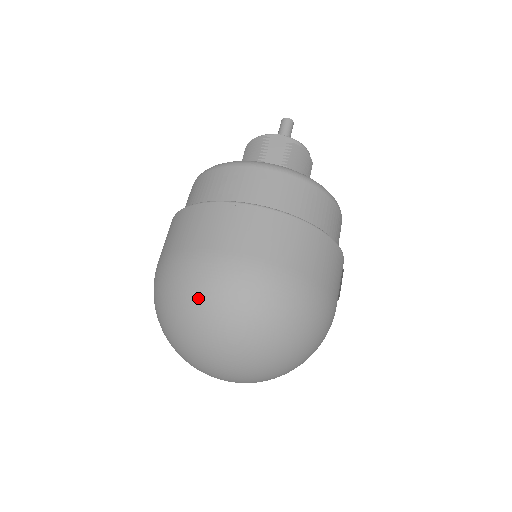
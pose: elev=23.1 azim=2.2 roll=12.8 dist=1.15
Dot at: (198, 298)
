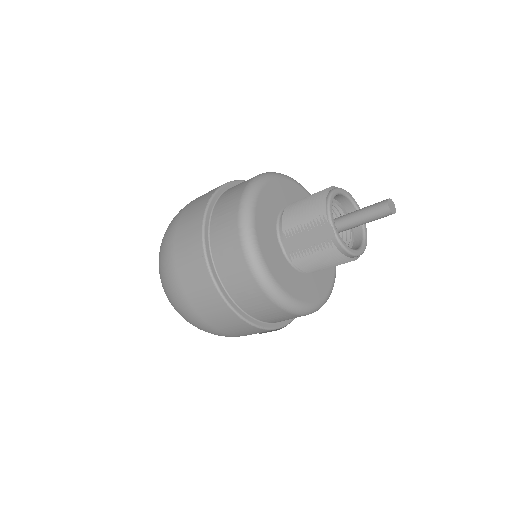
Dot at: (160, 270)
